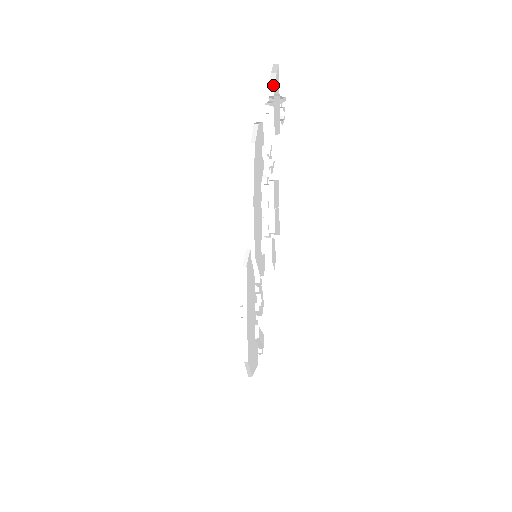
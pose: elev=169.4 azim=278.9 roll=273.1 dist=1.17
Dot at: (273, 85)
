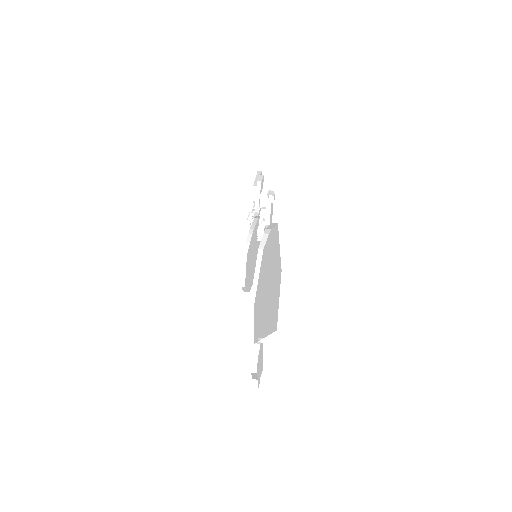
Dot at: occluded
